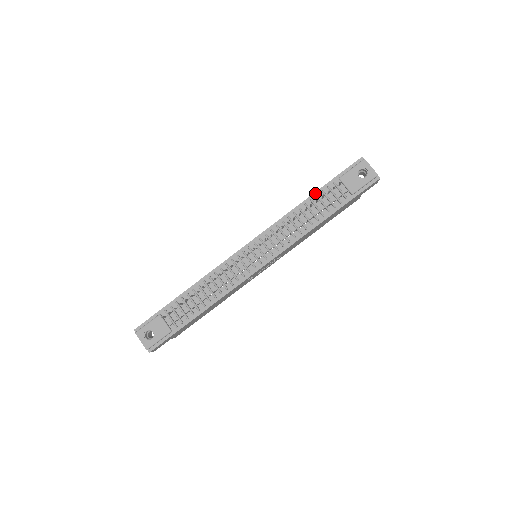
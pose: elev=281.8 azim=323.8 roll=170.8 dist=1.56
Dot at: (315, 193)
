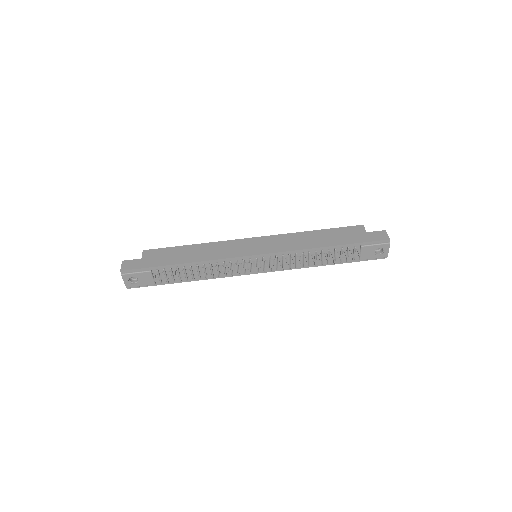
Dot at: (336, 246)
